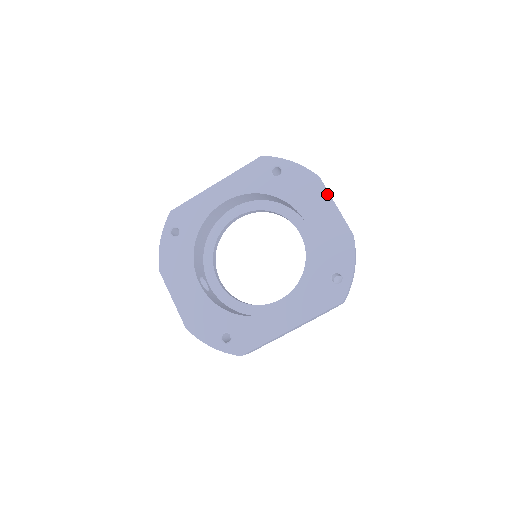
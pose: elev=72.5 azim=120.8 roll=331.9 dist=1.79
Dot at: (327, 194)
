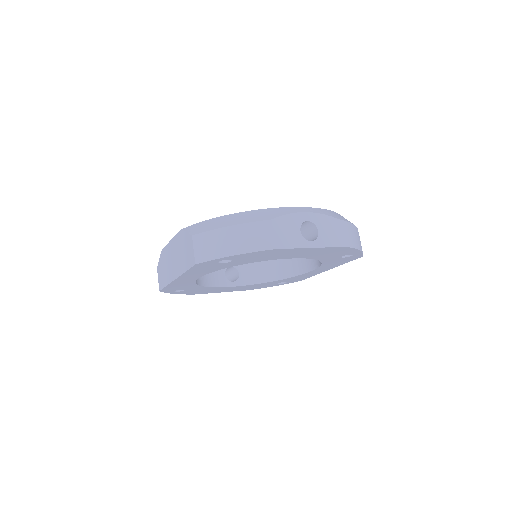
Dot at: (296, 249)
